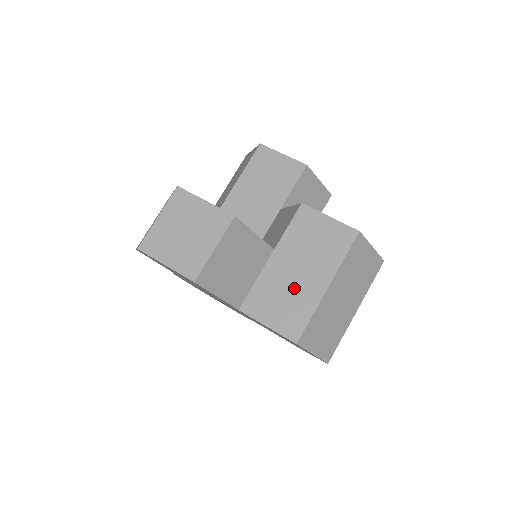
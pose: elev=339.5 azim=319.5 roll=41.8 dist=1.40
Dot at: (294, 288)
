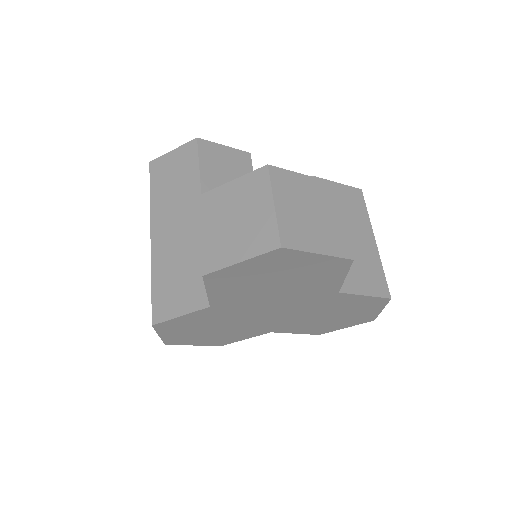
Dot at: (359, 252)
